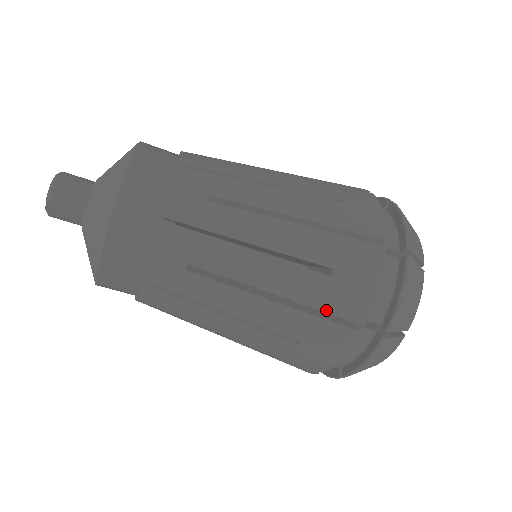
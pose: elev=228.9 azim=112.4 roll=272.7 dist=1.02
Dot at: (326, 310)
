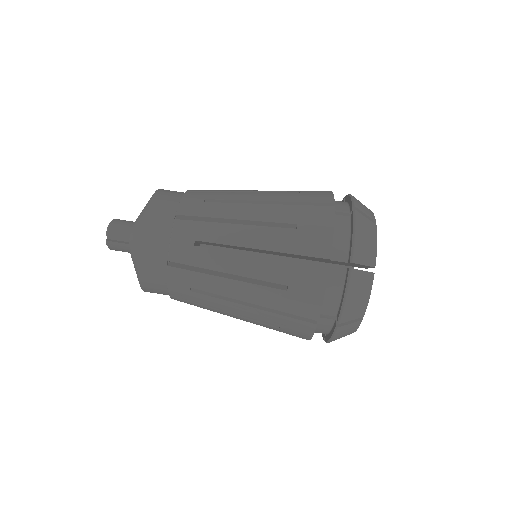
Dot at: (298, 253)
